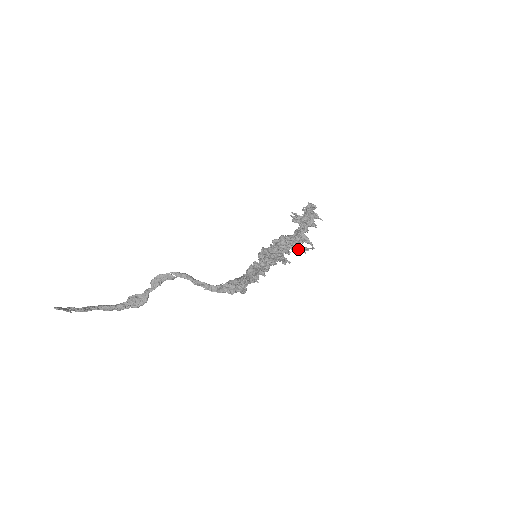
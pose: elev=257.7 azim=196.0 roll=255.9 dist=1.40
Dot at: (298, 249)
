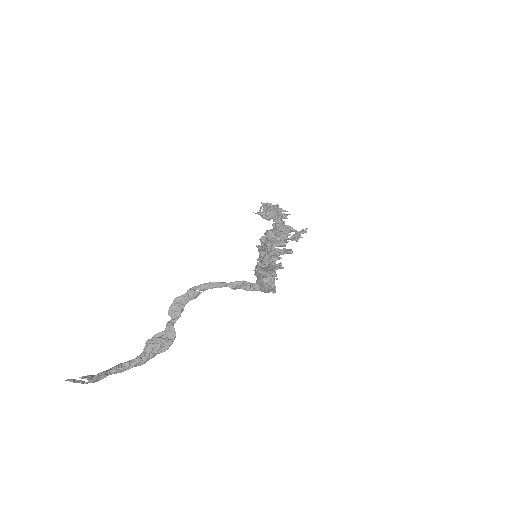
Dot at: (293, 236)
